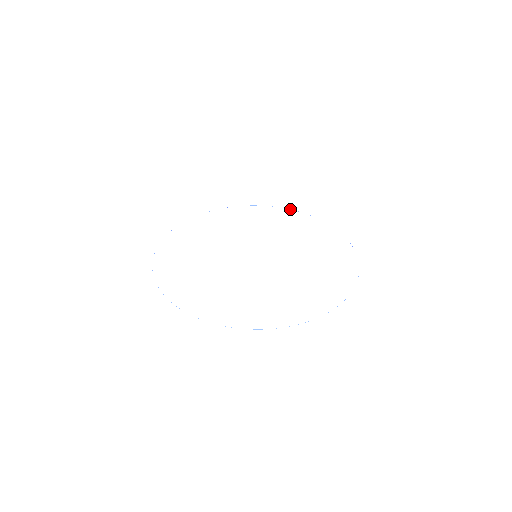
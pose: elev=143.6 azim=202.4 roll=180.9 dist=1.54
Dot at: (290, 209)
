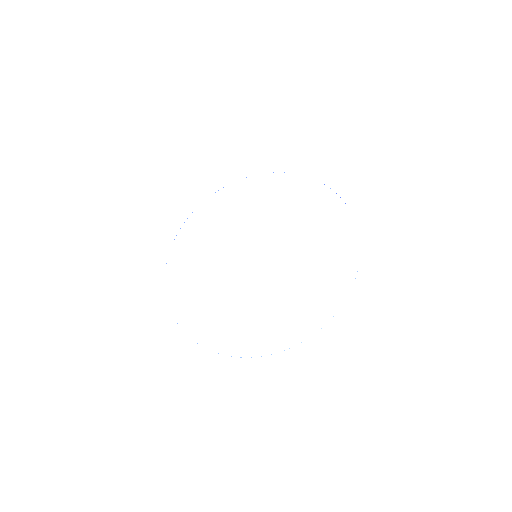
Dot at: occluded
